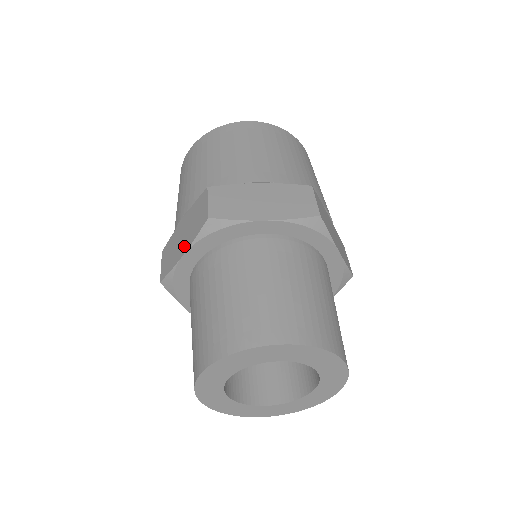
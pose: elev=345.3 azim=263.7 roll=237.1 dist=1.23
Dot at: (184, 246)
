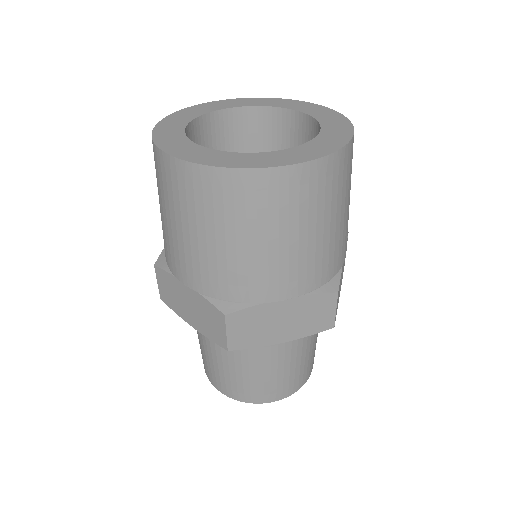
Dot at: (194, 322)
